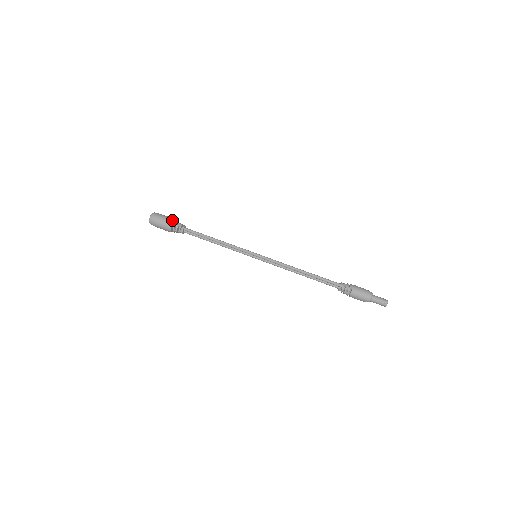
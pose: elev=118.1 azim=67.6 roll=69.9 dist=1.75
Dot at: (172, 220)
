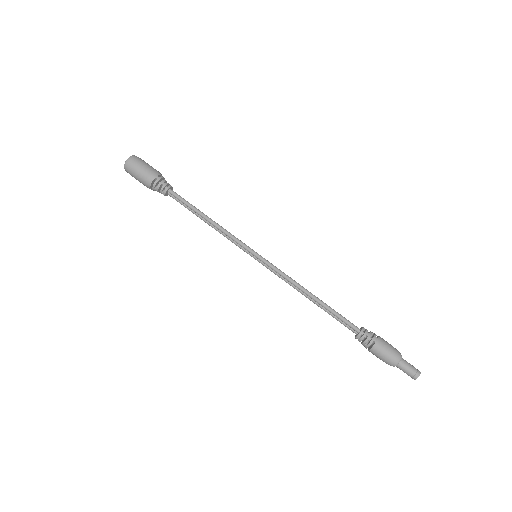
Dot at: (154, 174)
